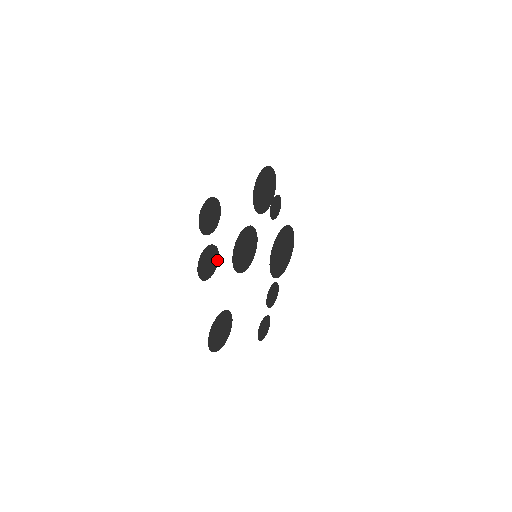
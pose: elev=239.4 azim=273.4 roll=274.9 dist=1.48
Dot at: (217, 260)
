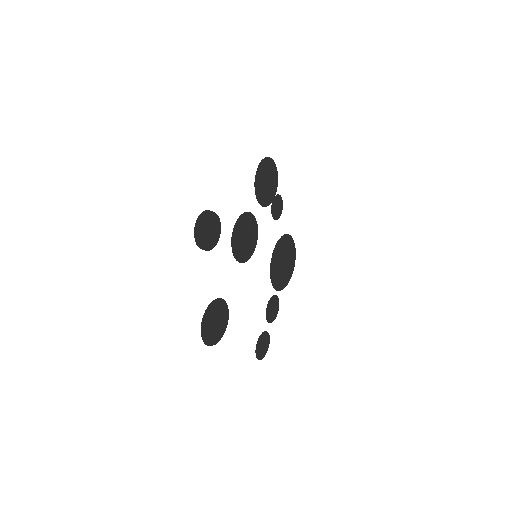
Dot at: (215, 233)
